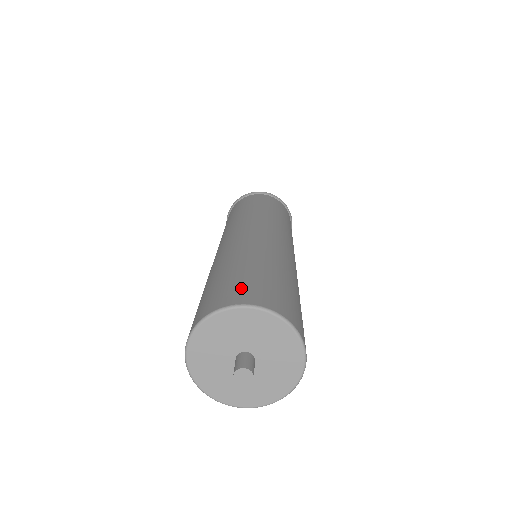
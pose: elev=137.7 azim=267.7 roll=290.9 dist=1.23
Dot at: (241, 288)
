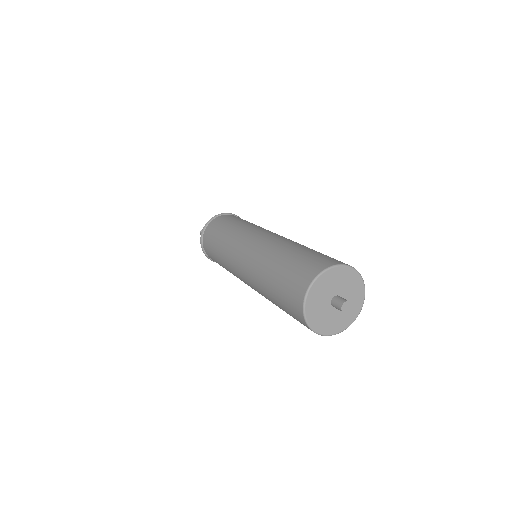
Dot at: (304, 269)
